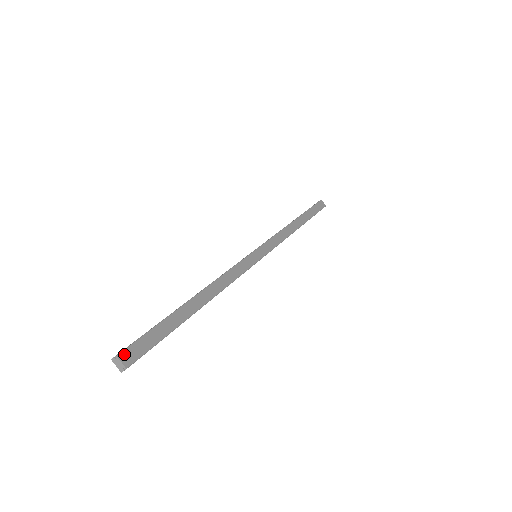
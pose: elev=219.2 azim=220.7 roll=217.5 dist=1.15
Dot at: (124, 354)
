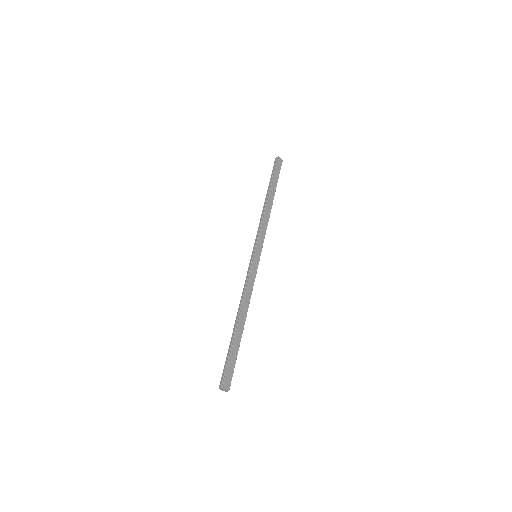
Dot at: (225, 385)
